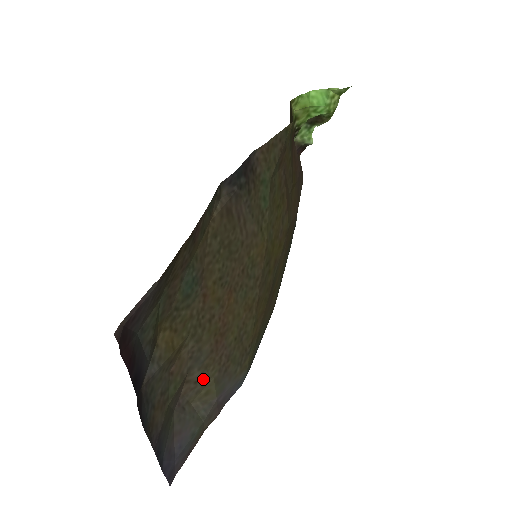
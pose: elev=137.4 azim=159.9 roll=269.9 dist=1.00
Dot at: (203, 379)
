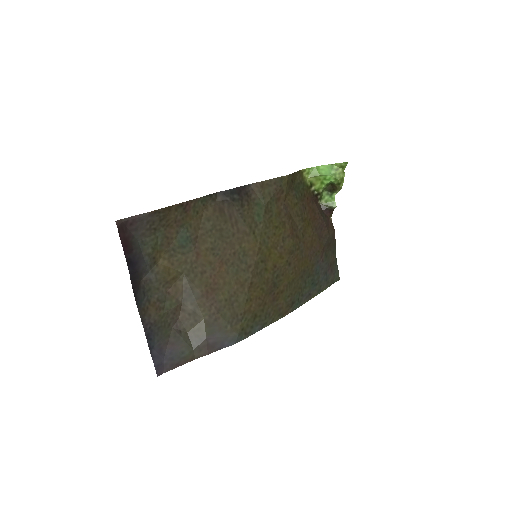
Dot at: (195, 315)
